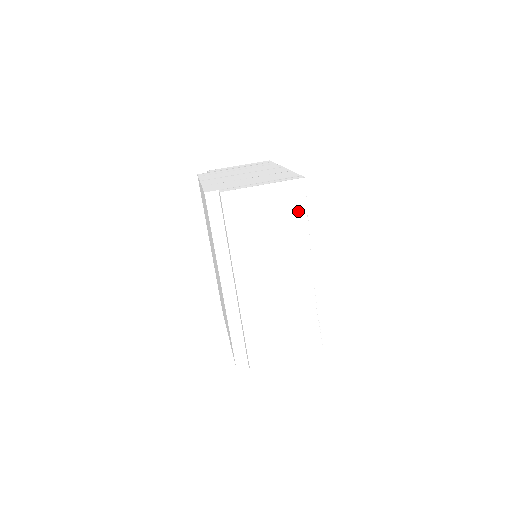
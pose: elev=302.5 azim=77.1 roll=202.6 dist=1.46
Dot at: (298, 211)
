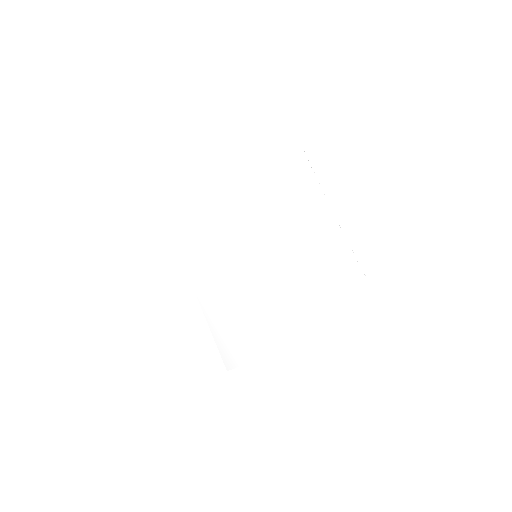
Dot at: (298, 154)
